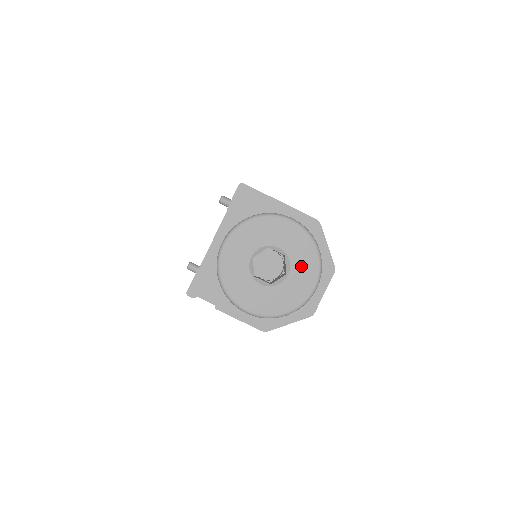
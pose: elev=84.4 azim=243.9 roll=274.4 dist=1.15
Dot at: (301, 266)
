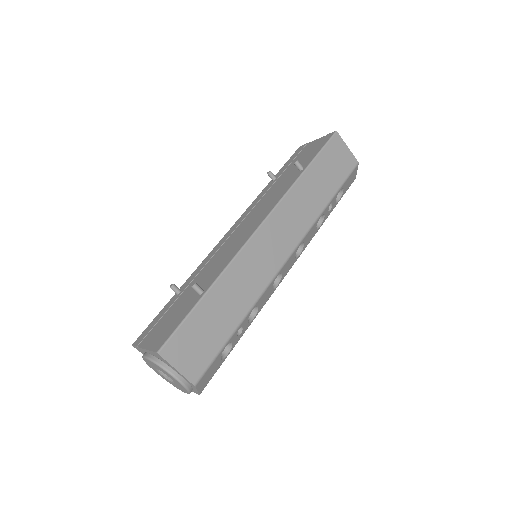
Dot at: (180, 387)
